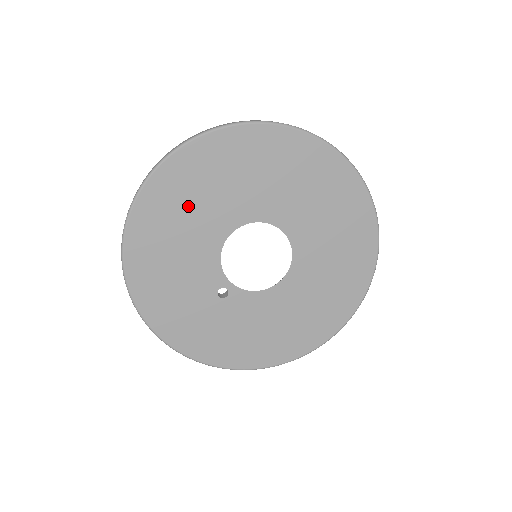
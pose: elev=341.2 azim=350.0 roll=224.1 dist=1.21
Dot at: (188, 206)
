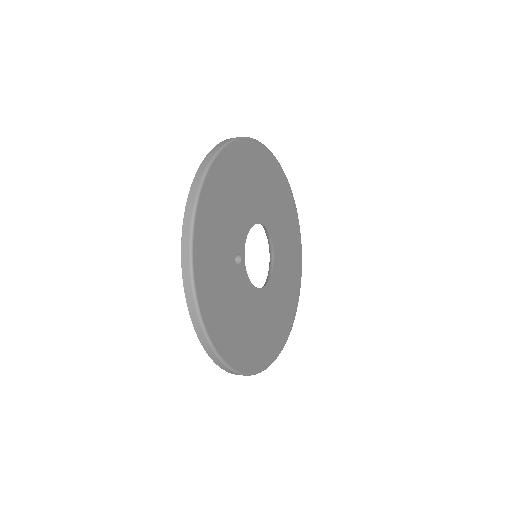
Dot at: (253, 179)
